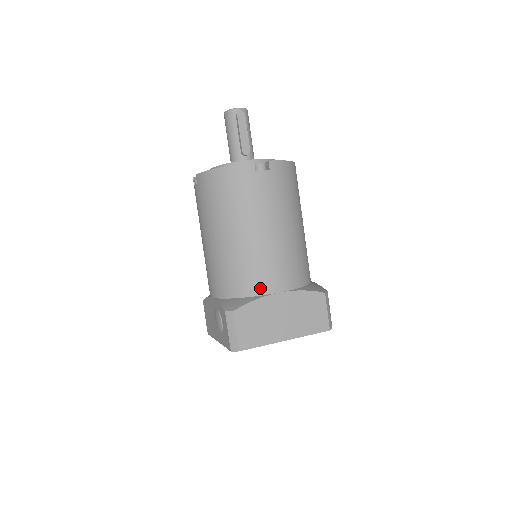
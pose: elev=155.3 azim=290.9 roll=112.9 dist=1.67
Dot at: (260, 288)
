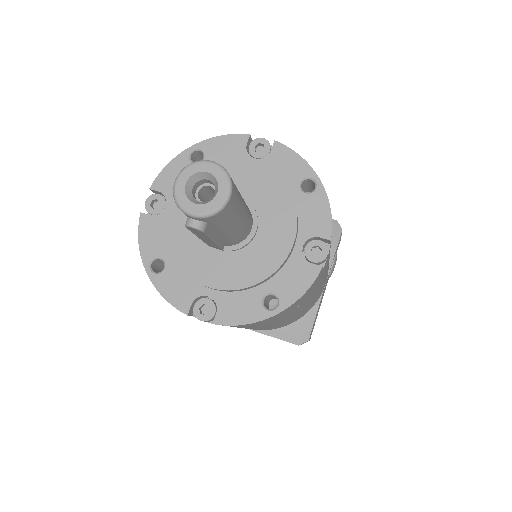
Dot at: occluded
